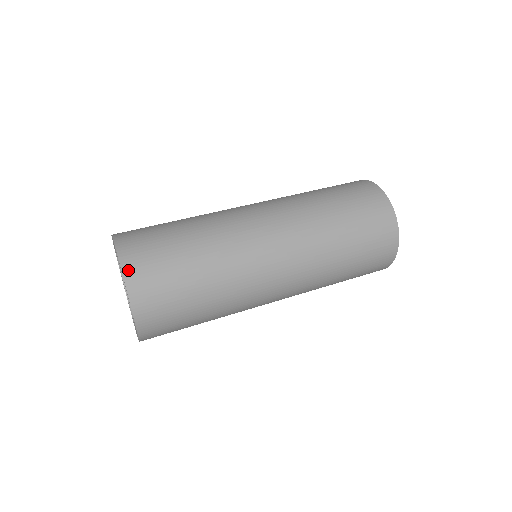
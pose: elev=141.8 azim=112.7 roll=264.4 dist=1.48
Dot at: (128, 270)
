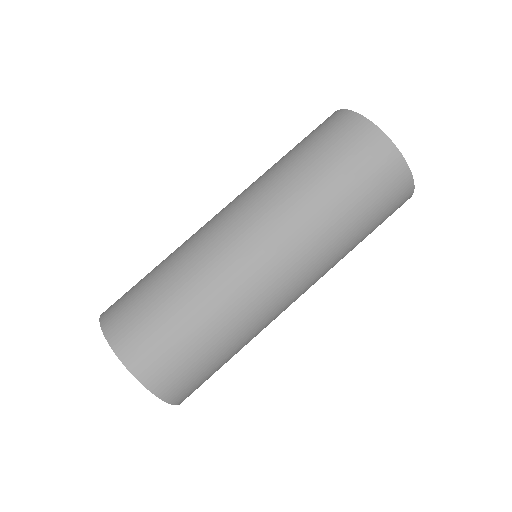
Dot at: occluded
